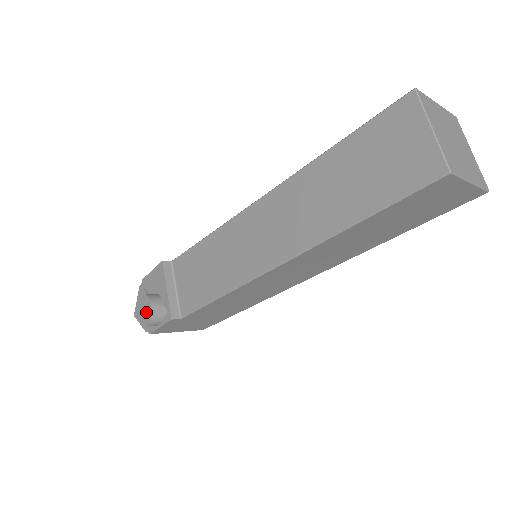
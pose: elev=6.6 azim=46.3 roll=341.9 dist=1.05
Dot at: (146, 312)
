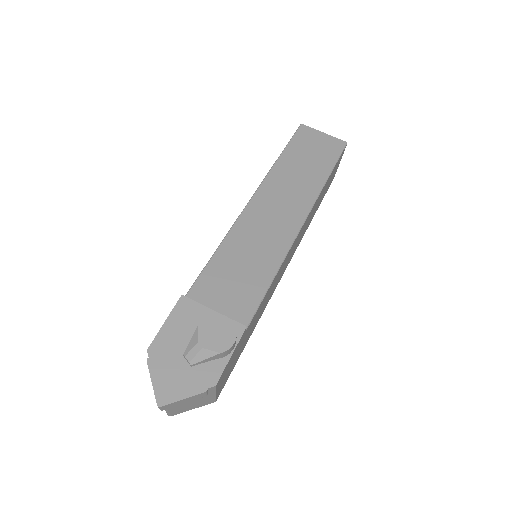
Dot at: (223, 330)
